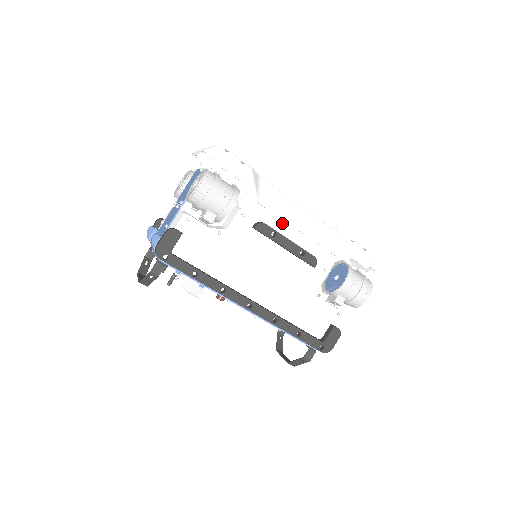
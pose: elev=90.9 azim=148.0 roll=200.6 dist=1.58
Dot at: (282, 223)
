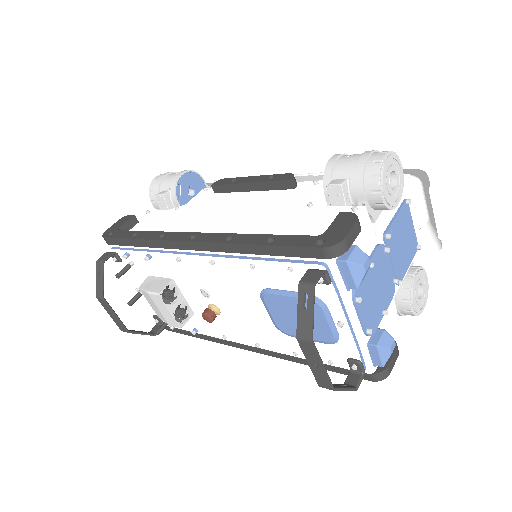
Dot at: occluded
